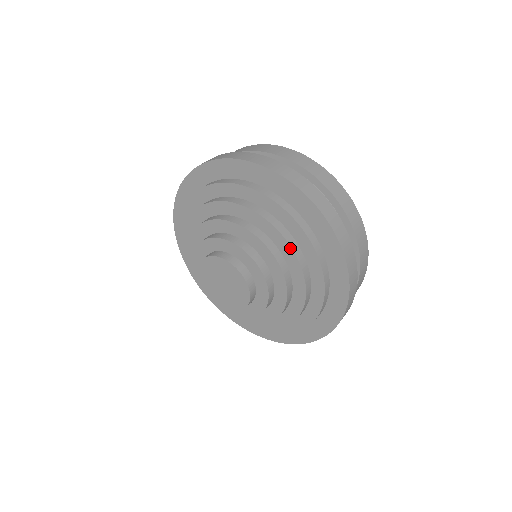
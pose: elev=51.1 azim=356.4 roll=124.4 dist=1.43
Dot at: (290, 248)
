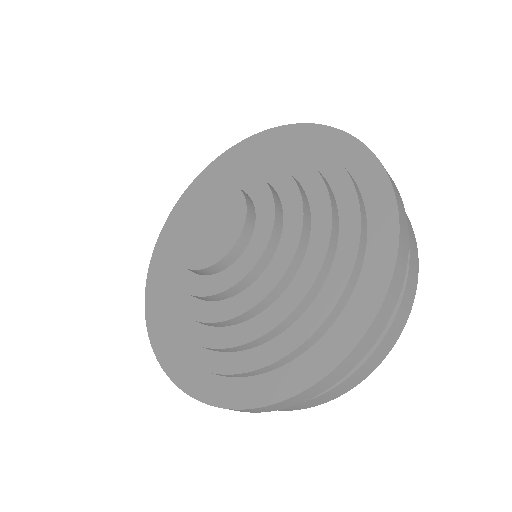
Dot at: (328, 239)
